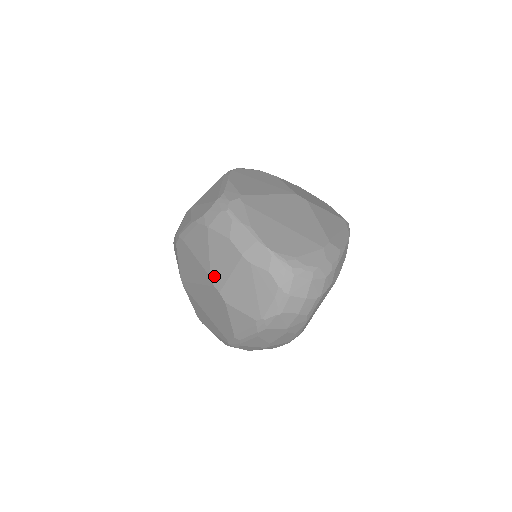
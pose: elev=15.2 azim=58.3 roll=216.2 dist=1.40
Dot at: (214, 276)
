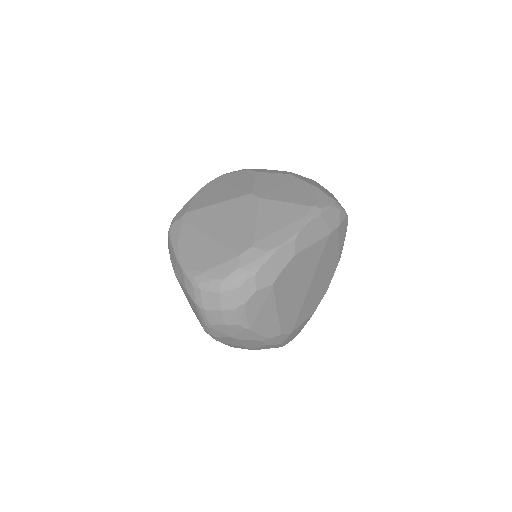
Dot at: occluded
